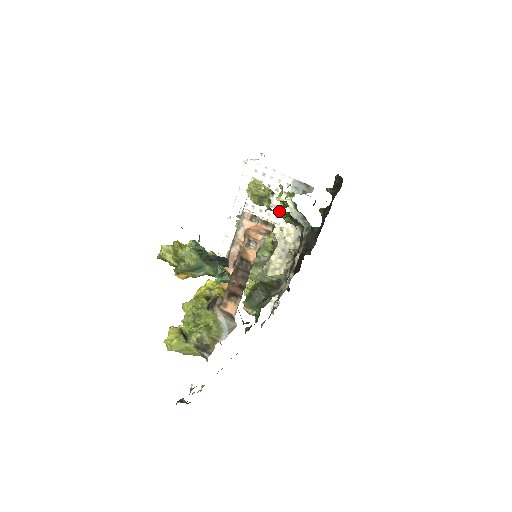
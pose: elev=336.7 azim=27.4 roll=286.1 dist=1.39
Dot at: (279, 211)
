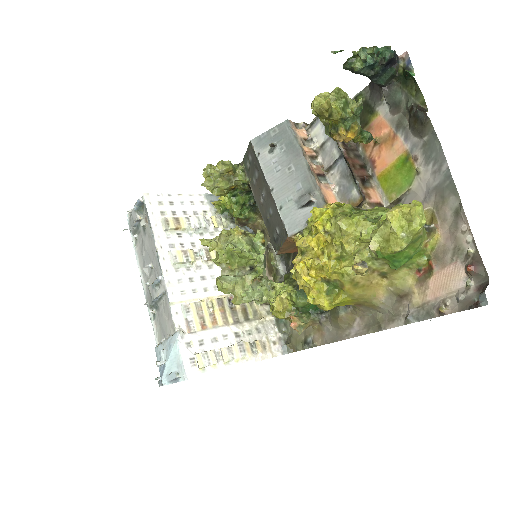
Dot at: (212, 234)
